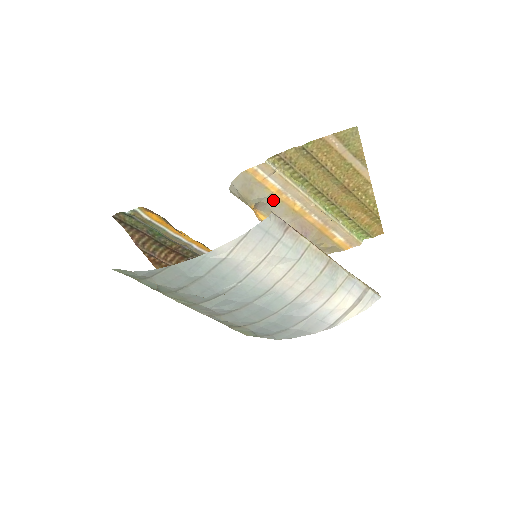
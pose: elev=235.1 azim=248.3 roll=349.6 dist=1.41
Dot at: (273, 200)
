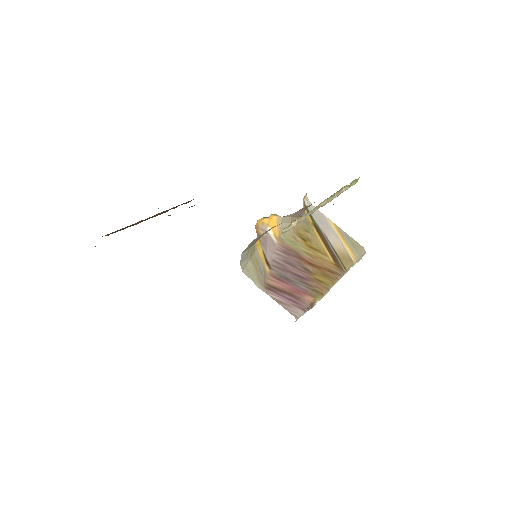
Dot at: occluded
